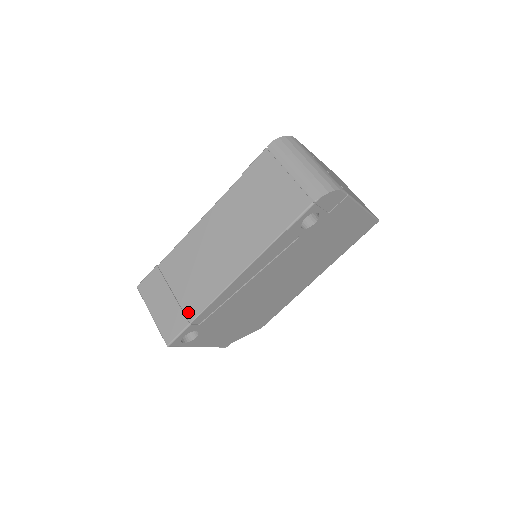
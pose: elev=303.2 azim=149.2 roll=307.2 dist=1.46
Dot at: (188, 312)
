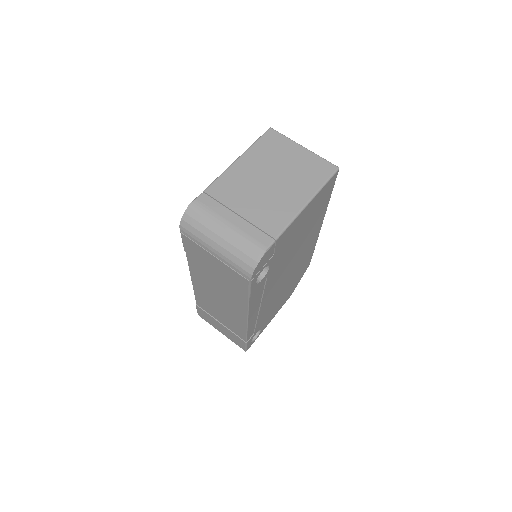
Dot at: (239, 336)
